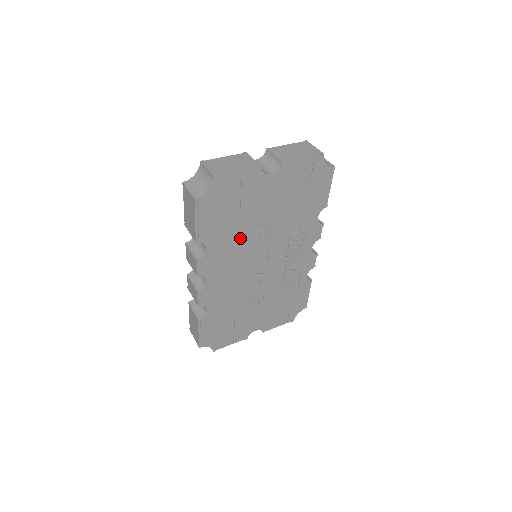
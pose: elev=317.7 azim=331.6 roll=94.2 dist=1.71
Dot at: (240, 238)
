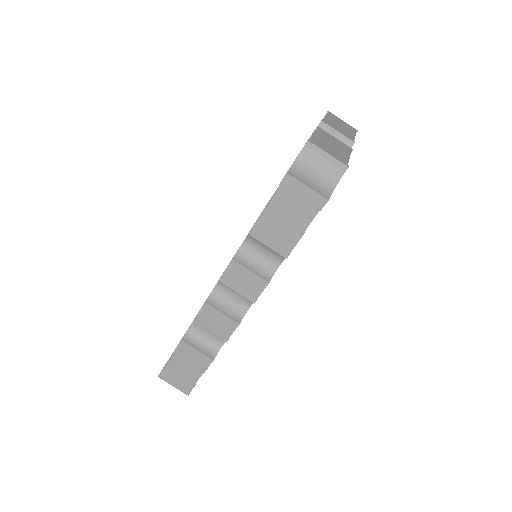
Dot at: occluded
